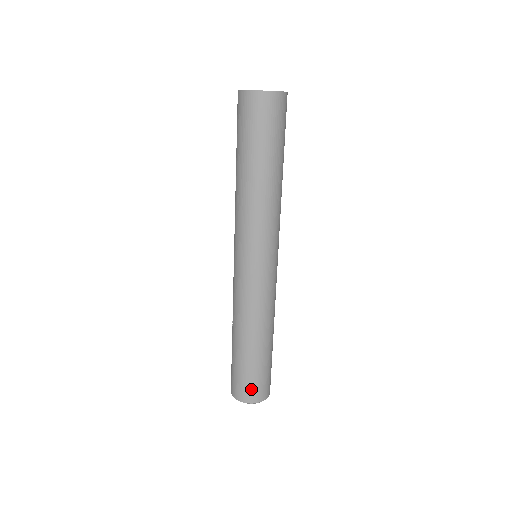
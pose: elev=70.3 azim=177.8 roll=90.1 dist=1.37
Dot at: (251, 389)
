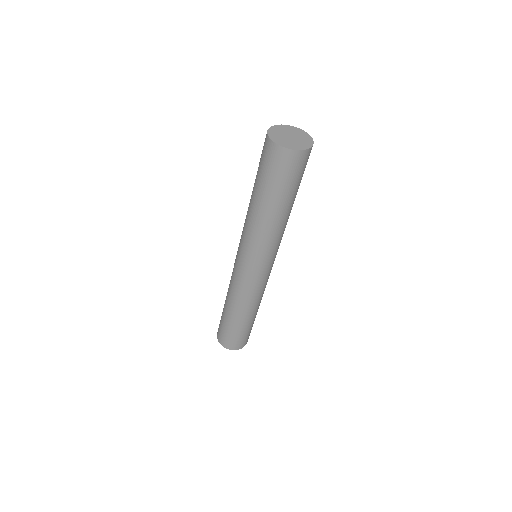
Dot at: (222, 336)
